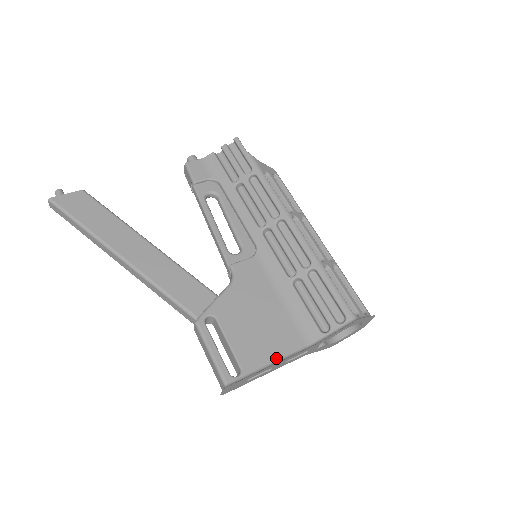
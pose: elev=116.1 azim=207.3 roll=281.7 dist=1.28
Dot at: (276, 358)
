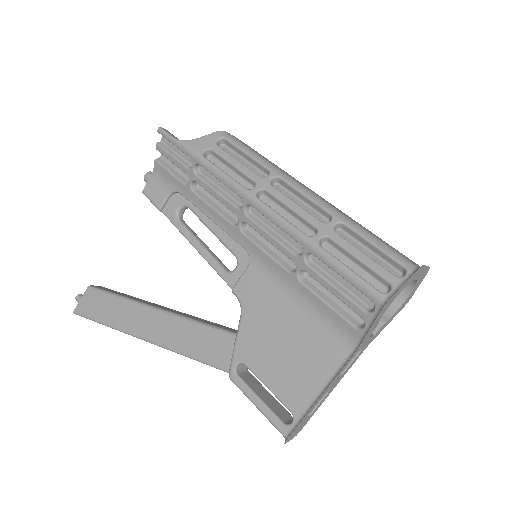
Dot at: (322, 384)
